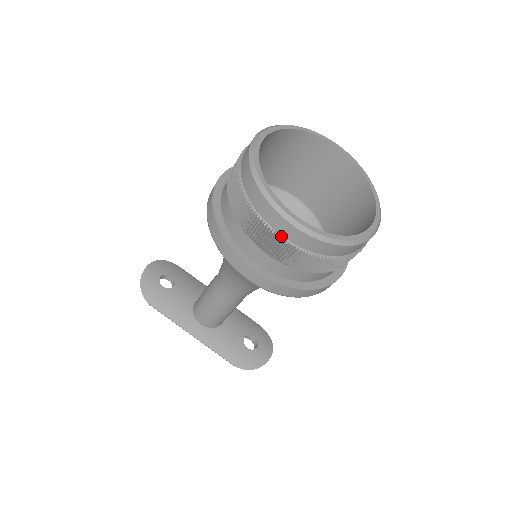
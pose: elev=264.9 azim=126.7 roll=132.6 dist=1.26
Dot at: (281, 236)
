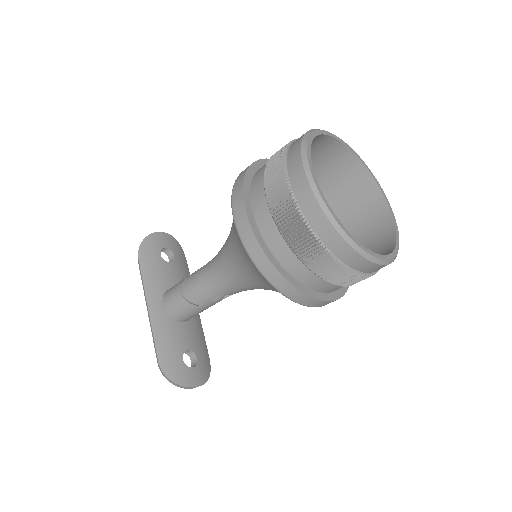
Dot at: (291, 189)
